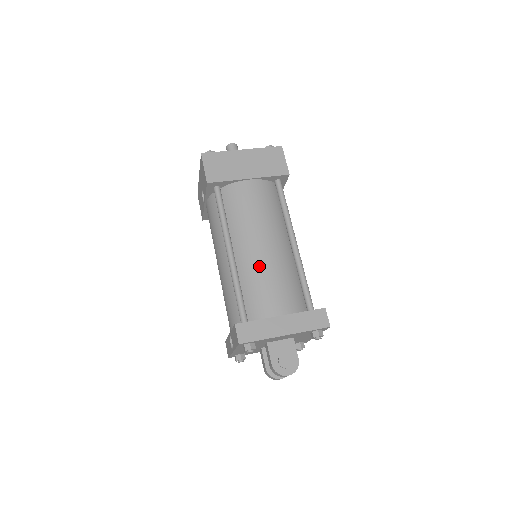
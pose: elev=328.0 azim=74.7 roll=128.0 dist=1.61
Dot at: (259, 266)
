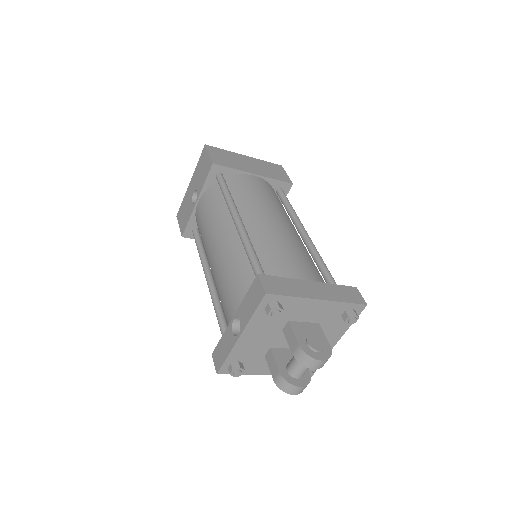
Dot at: (276, 237)
